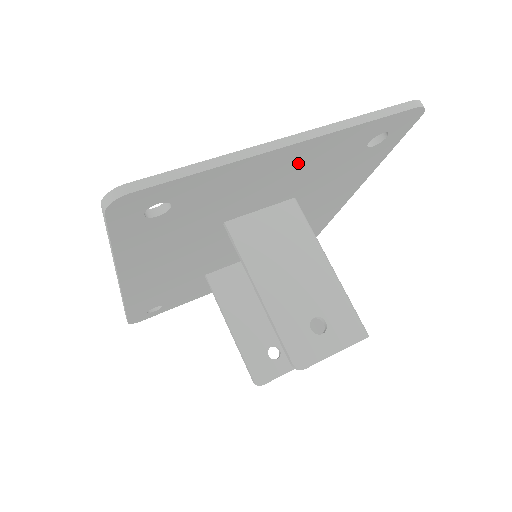
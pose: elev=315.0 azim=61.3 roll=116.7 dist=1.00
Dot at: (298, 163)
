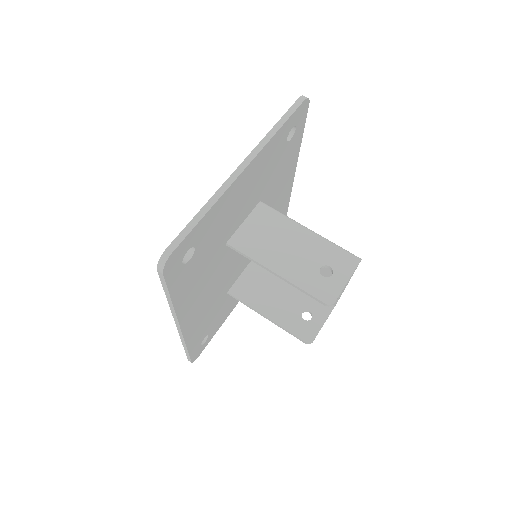
Dot at: (253, 177)
